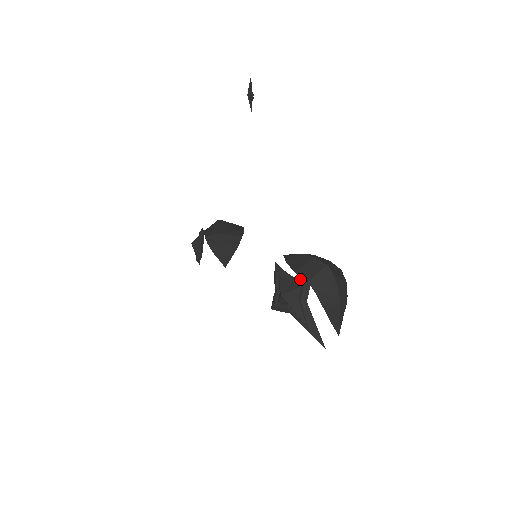
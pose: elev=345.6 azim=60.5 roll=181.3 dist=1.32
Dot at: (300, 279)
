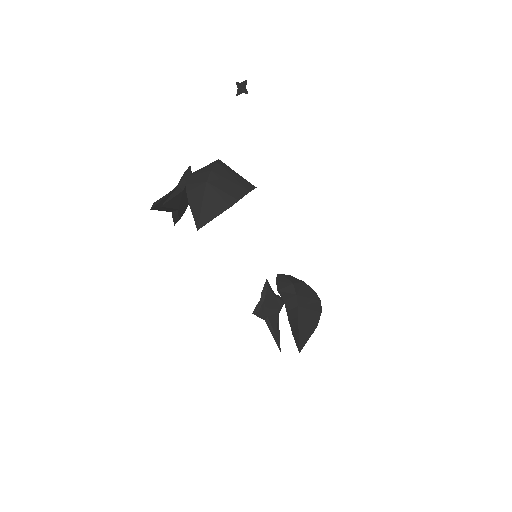
Dot at: occluded
